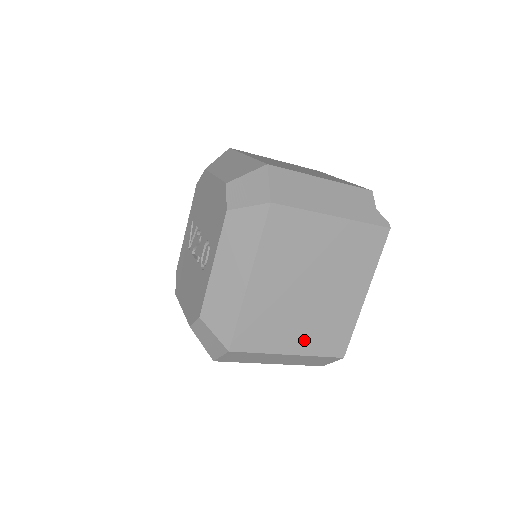
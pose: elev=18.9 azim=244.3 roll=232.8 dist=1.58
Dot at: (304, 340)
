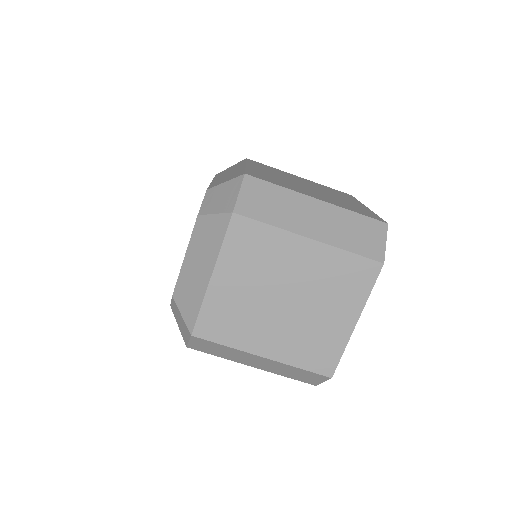
Dot at: occluded
